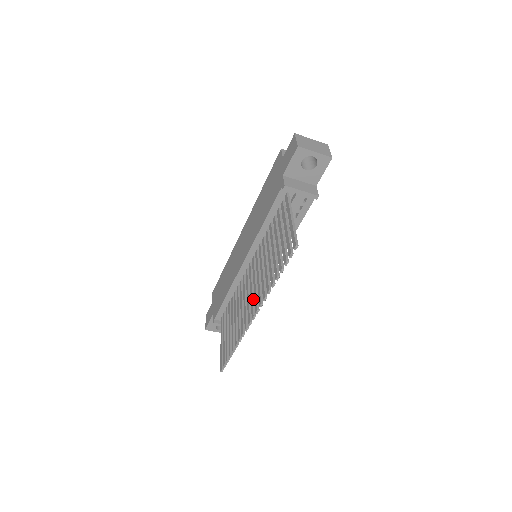
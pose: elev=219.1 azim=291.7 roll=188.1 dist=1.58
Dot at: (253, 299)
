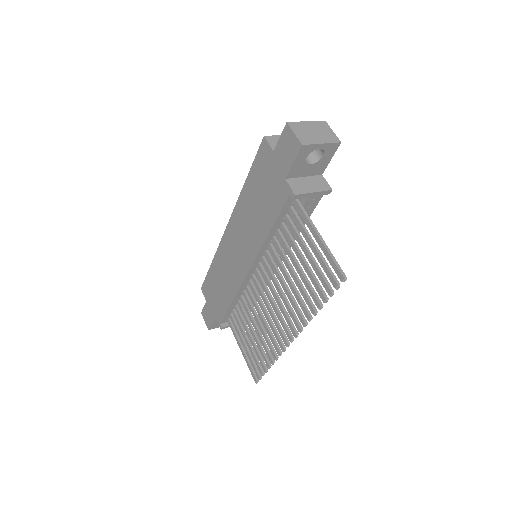
Dot at: (281, 318)
